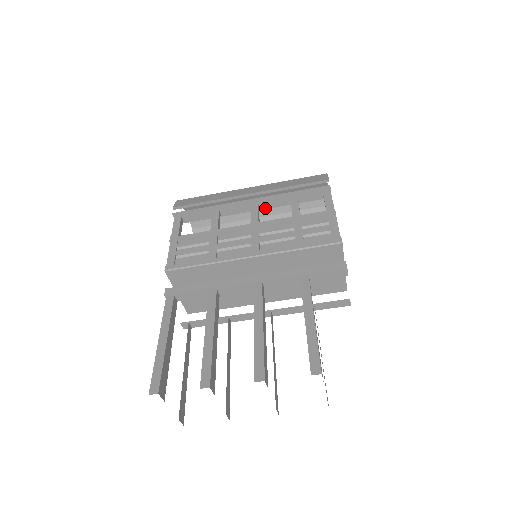
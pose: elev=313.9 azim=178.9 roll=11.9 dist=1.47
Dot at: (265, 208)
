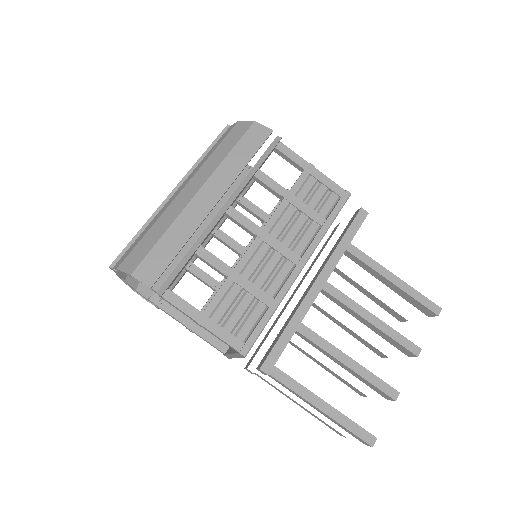
Dot at: occluded
